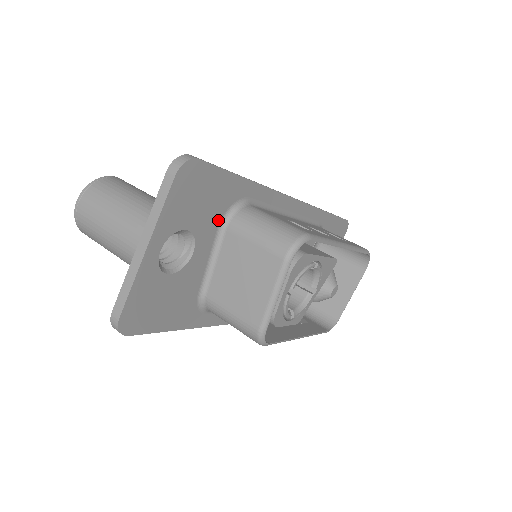
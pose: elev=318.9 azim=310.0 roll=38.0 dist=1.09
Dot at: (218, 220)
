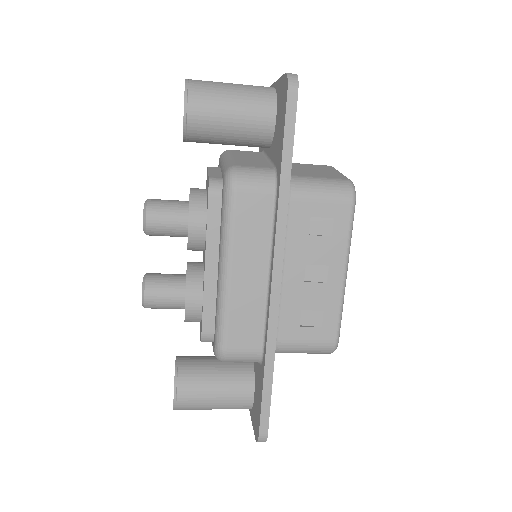
Dot at: occluded
